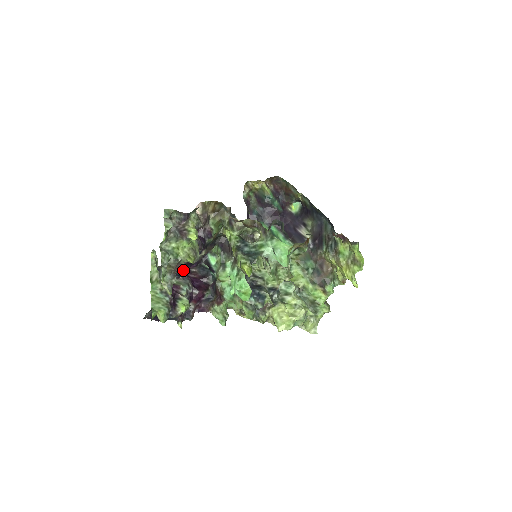
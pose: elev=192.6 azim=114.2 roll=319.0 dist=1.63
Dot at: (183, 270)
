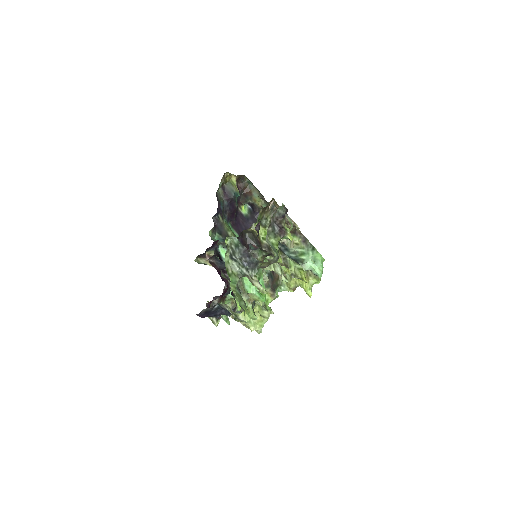
Dot at: occluded
